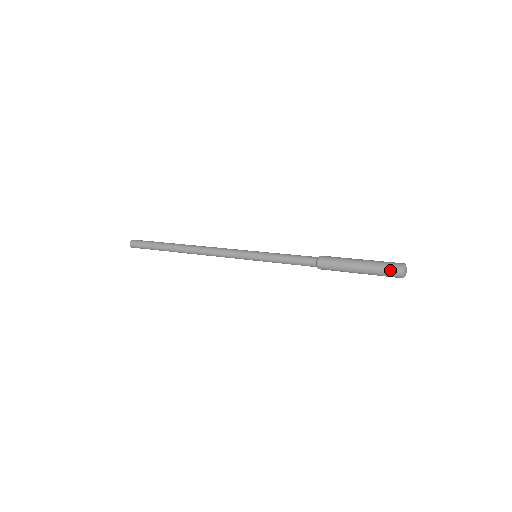
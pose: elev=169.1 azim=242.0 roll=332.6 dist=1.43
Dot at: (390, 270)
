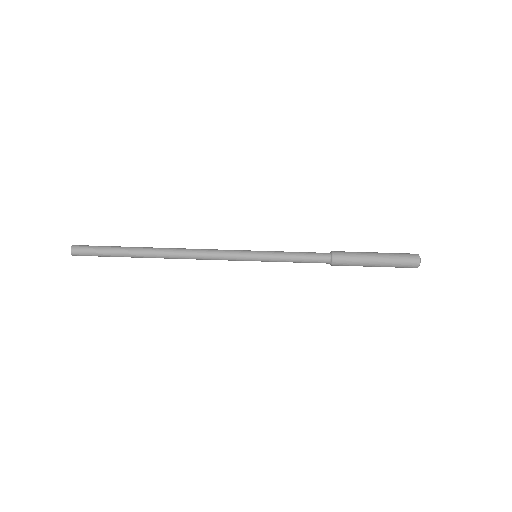
Dot at: occluded
